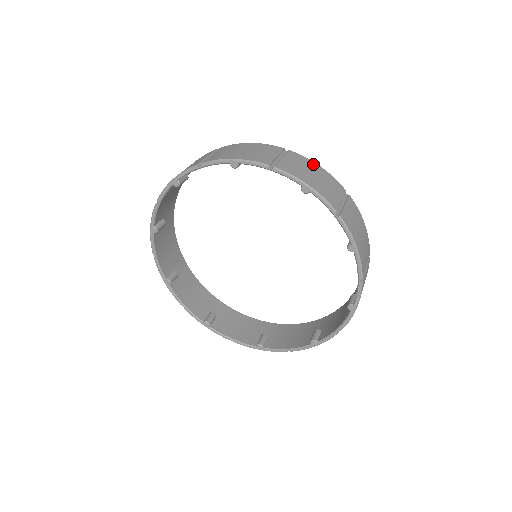
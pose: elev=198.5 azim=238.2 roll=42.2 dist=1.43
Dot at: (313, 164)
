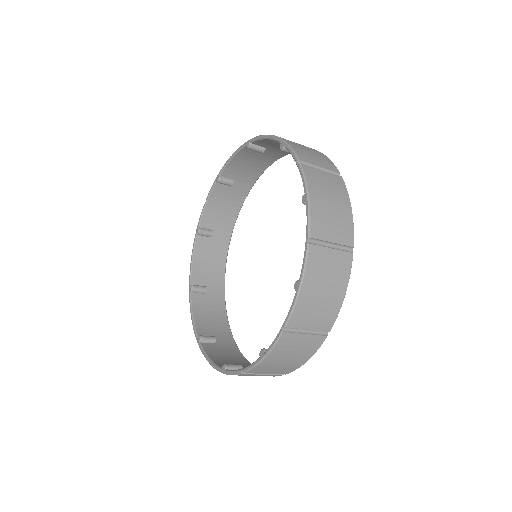
Dot at: (316, 151)
